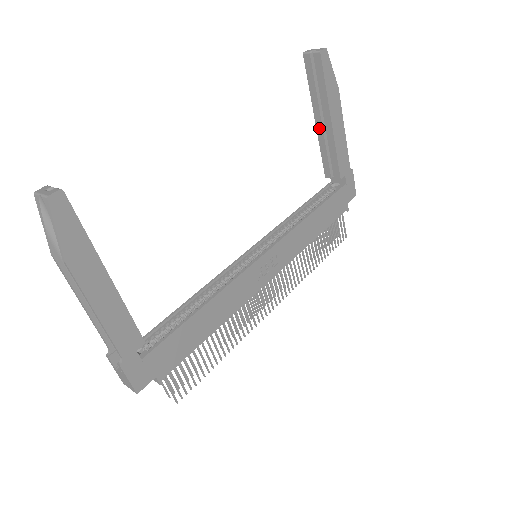
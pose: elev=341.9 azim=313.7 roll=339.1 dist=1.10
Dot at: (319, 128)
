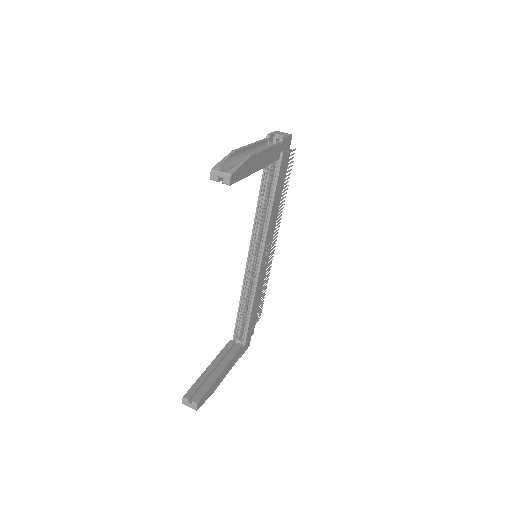
Dot at: occluded
